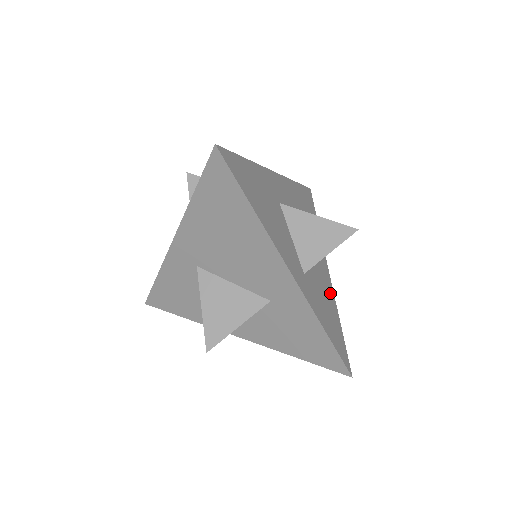
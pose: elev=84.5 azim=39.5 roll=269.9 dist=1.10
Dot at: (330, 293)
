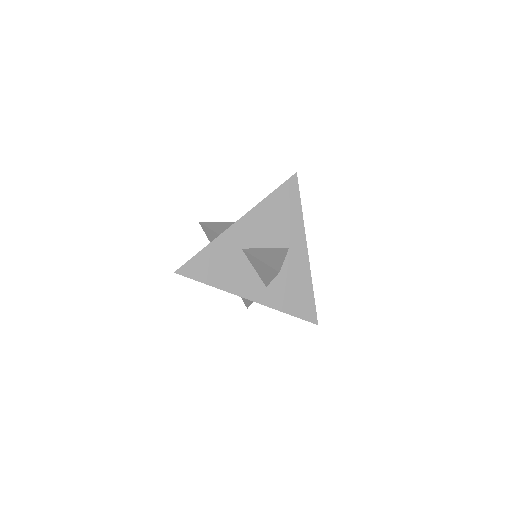
Dot at: (304, 273)
